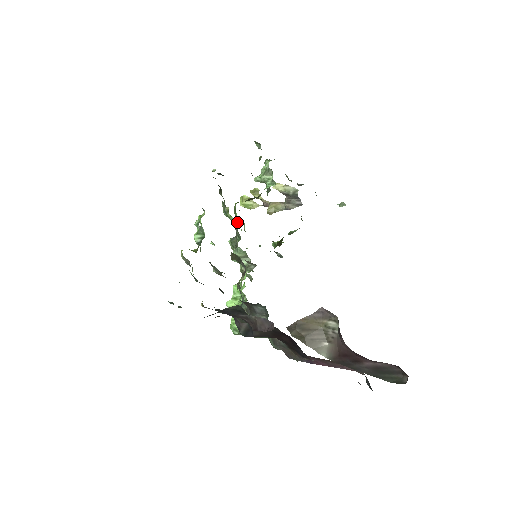
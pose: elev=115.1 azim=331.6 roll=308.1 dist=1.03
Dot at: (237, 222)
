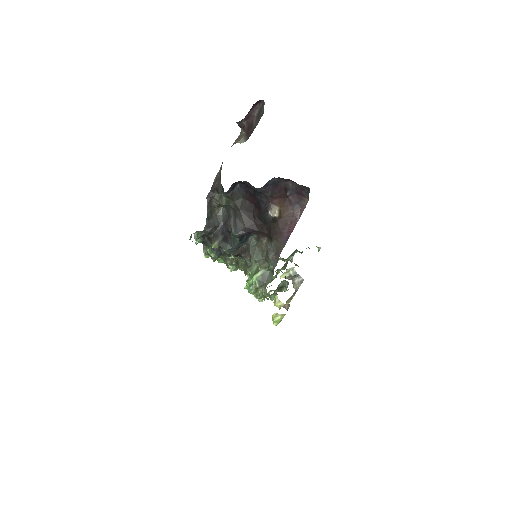
Dot at: occluded
